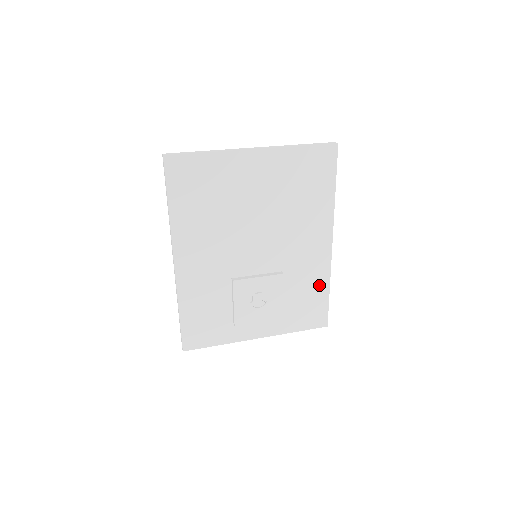
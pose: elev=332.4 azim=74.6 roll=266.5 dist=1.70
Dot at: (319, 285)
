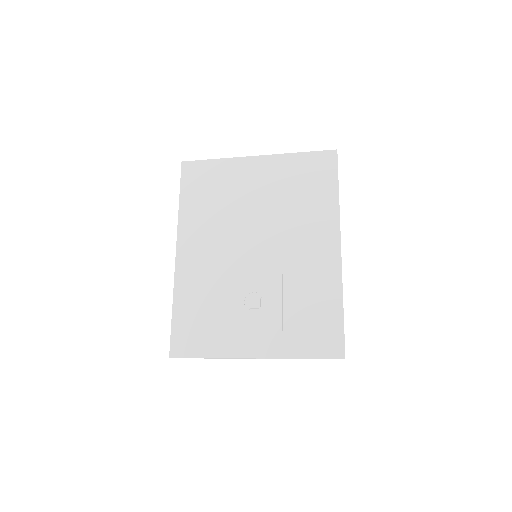
Dot at: (329, 297)
